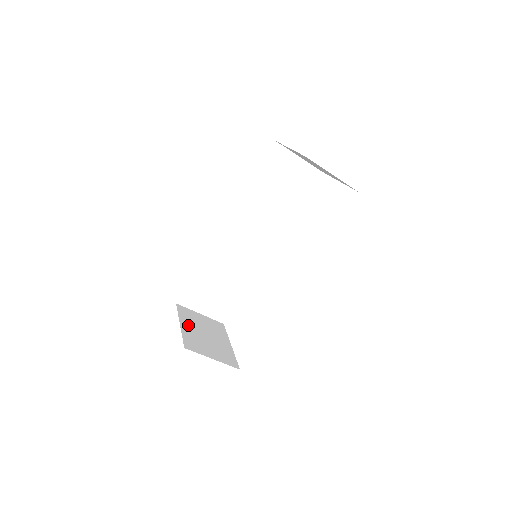
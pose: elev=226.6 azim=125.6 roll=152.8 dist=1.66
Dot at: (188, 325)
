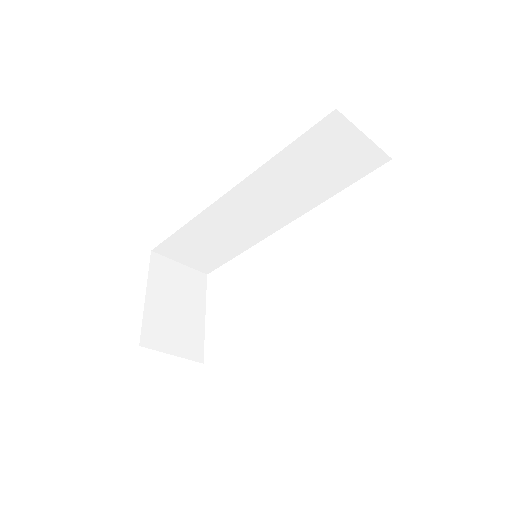
Dot at: (156, 294)
